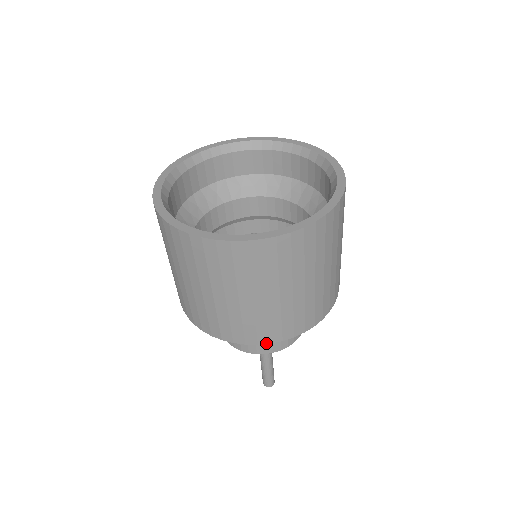
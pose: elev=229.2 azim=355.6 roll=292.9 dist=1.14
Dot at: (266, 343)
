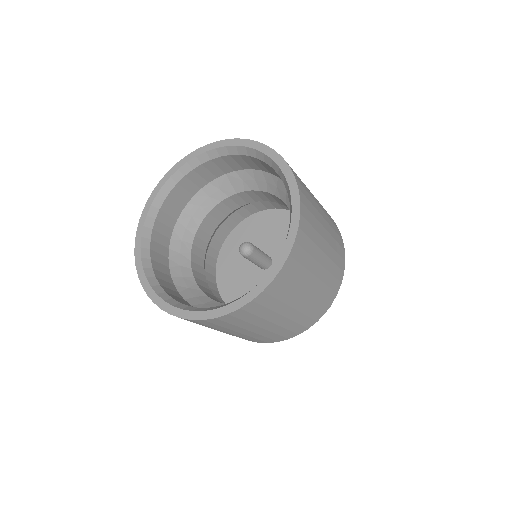
Dot at: occluded
